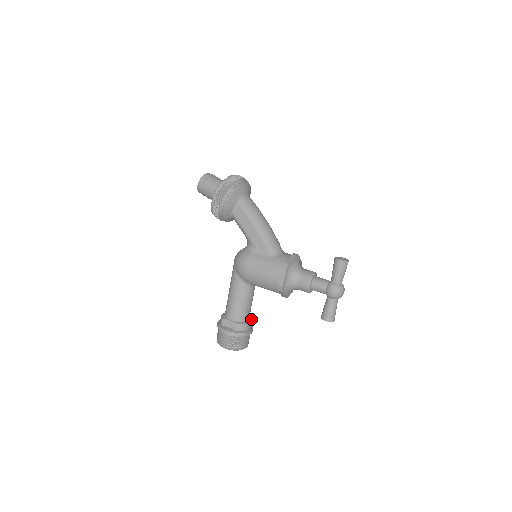
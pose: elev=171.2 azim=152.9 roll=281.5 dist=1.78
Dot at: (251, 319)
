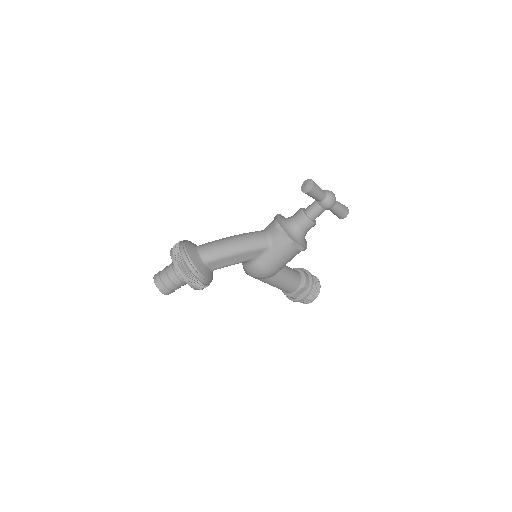
Dot at: (298, 270)
